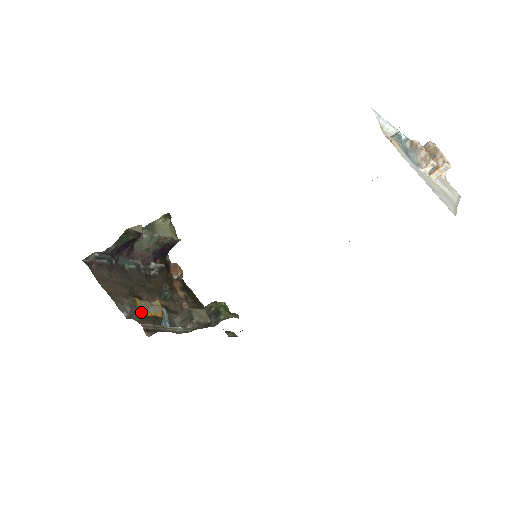
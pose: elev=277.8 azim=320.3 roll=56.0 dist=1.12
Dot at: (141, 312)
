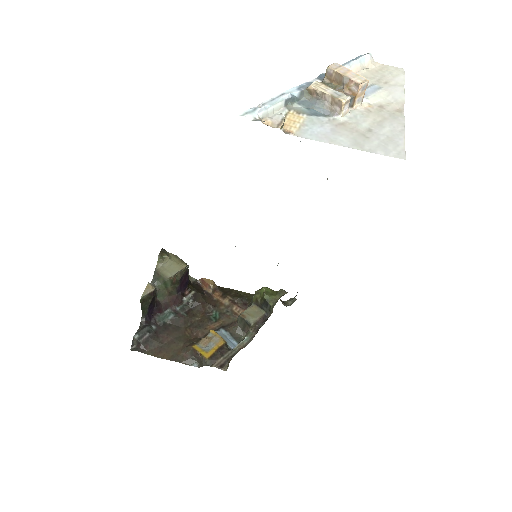
Dot at: (205, 355)
